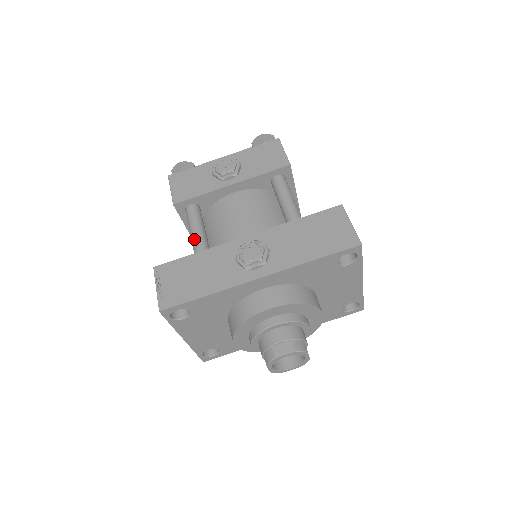
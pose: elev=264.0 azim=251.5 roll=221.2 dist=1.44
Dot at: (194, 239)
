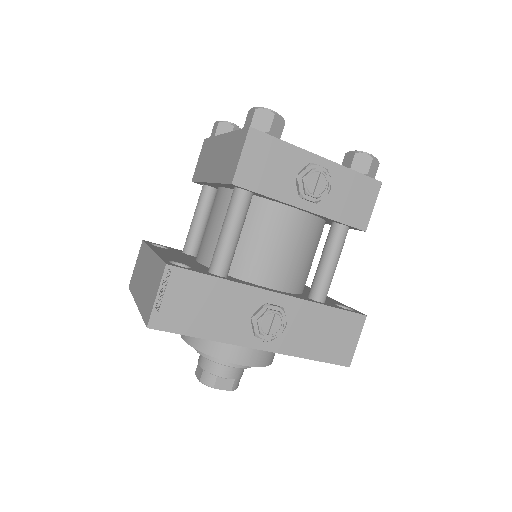
Dot at: (225, 245)
